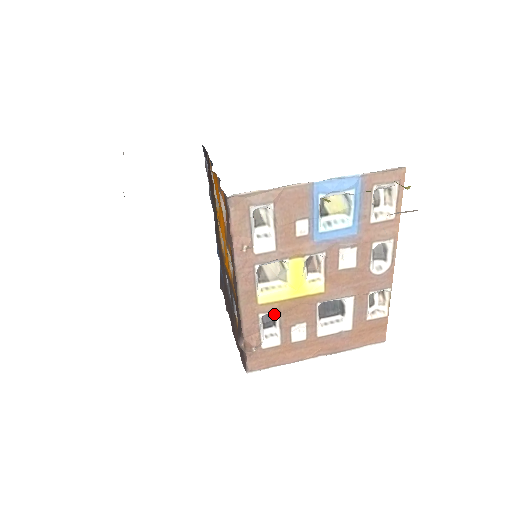
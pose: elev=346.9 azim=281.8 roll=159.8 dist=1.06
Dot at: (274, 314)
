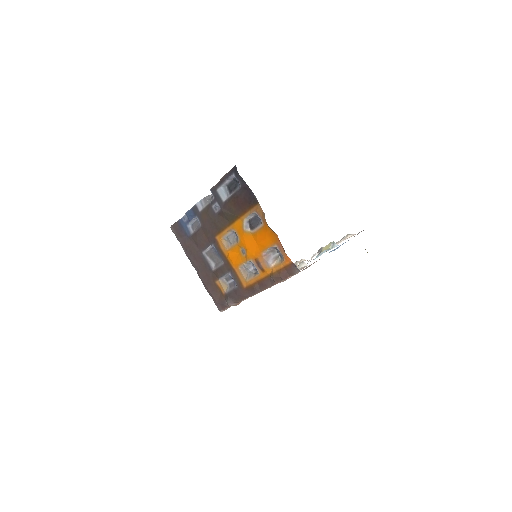
Dot at: occluded
